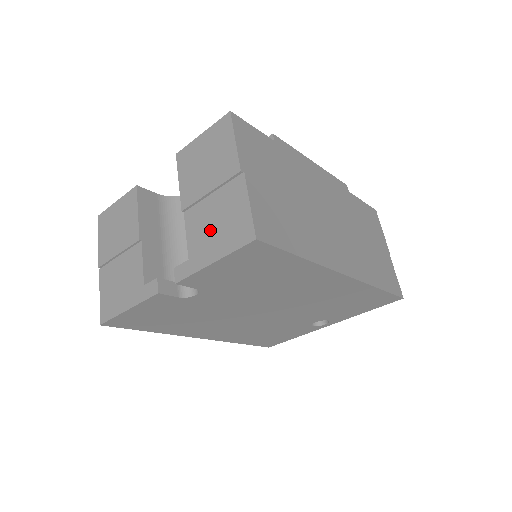
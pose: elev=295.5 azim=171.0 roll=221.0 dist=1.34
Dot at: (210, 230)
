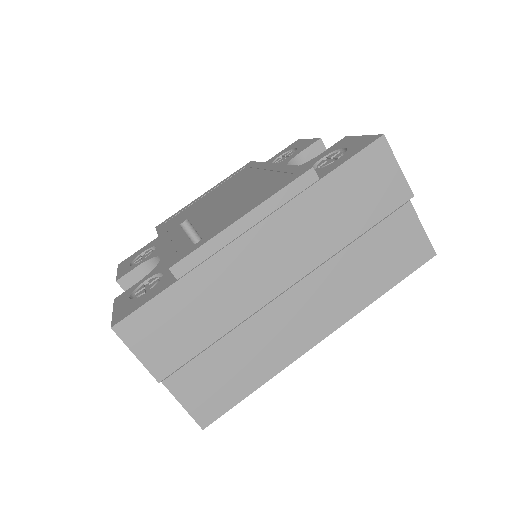
Dot at: occluded
